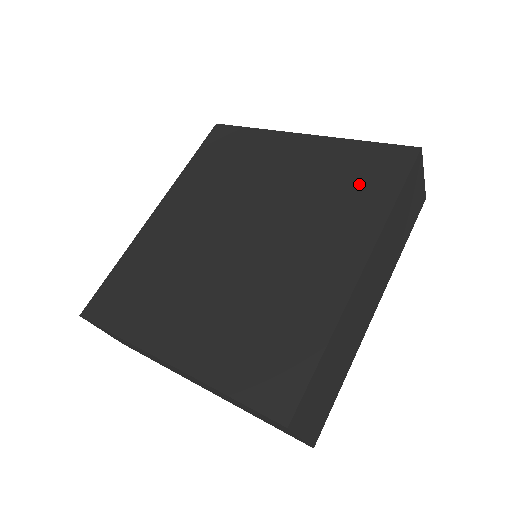
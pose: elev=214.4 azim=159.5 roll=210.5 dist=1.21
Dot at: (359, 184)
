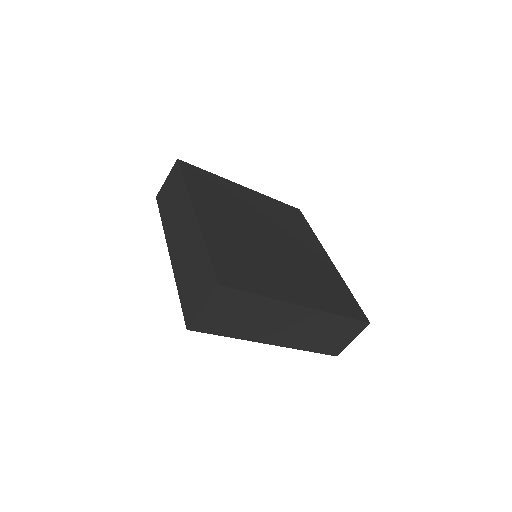
Dot at: (294, 220)
